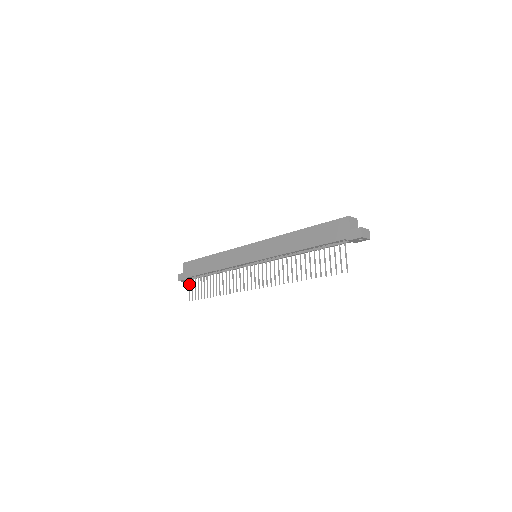
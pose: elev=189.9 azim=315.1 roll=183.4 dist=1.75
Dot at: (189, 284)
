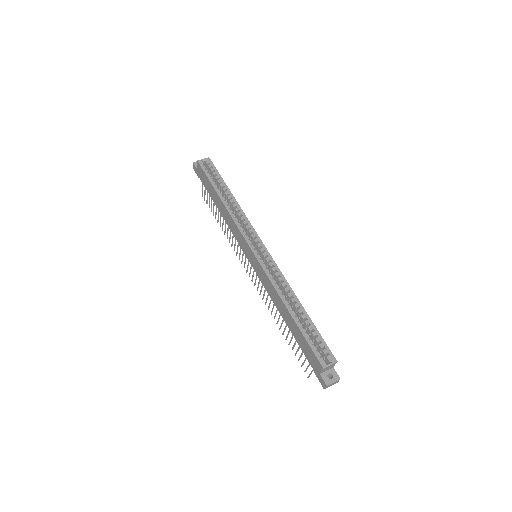
Dot at: (202, 184)
